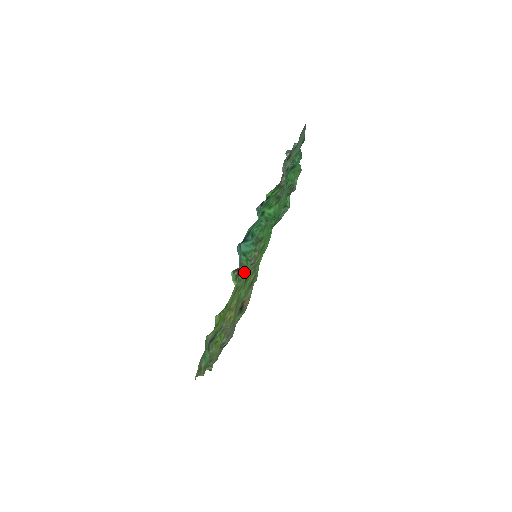
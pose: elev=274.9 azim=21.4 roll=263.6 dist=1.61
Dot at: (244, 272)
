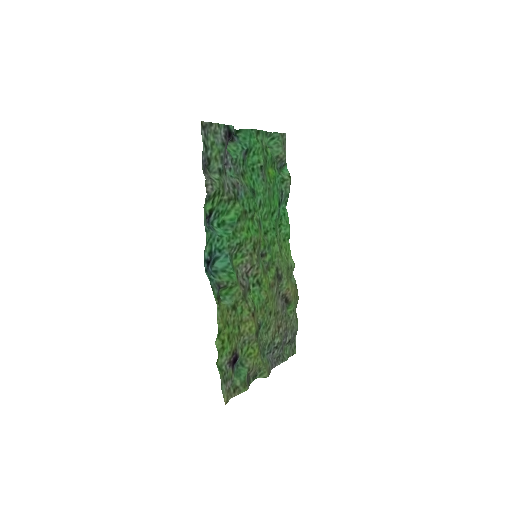
Dot at: (232, 286)
